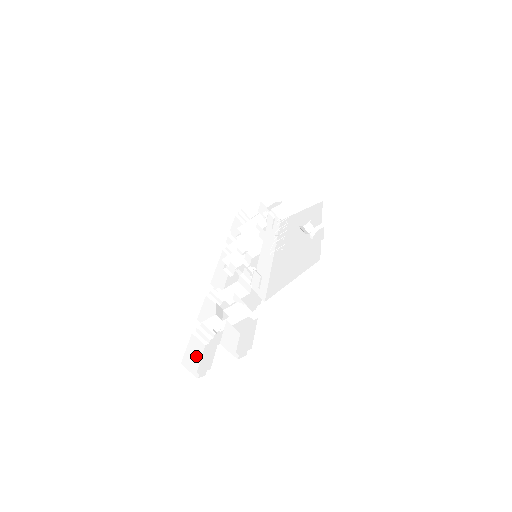
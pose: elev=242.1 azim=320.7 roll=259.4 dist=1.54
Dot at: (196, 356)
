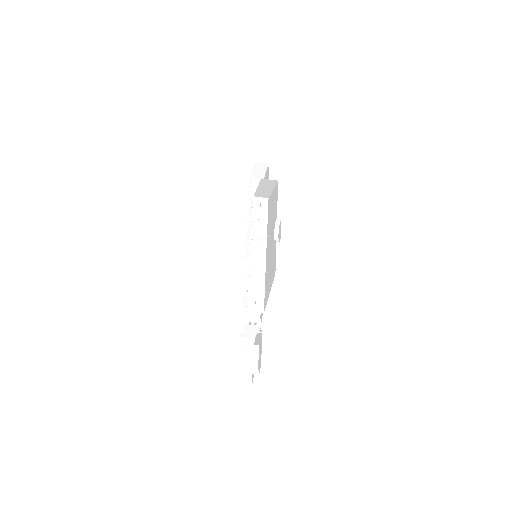
Dot at: occluded
